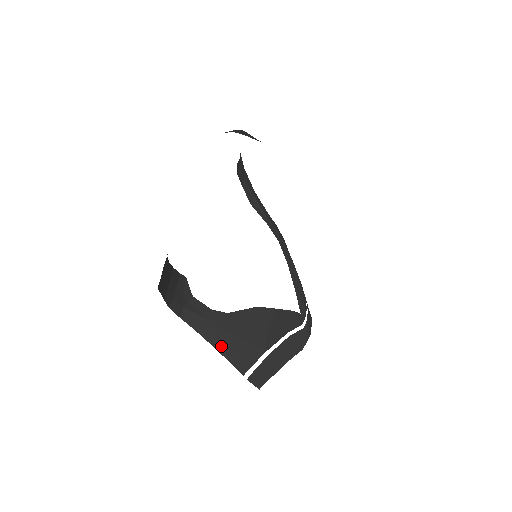
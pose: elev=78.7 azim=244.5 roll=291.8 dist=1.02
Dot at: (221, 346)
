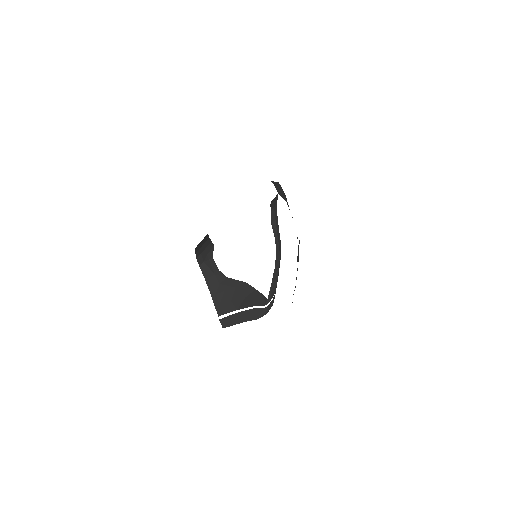
Dot at: (214, 294)
